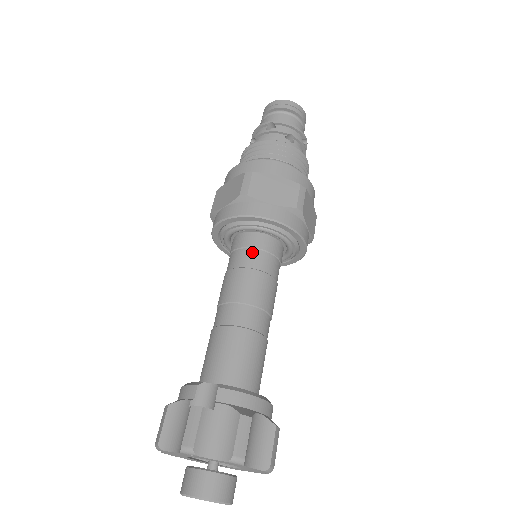
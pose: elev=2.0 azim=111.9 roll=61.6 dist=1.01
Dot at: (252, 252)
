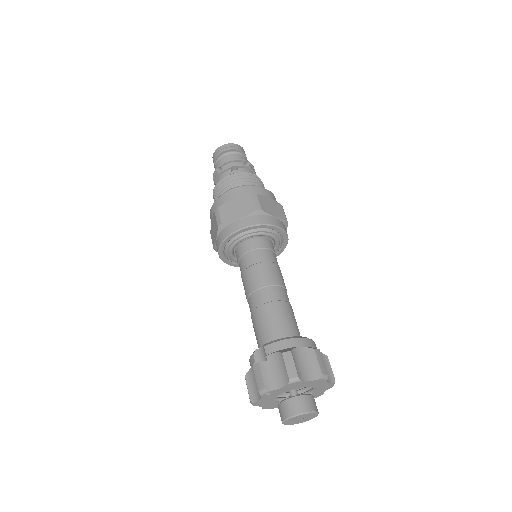
Dot at: (247, 255)
